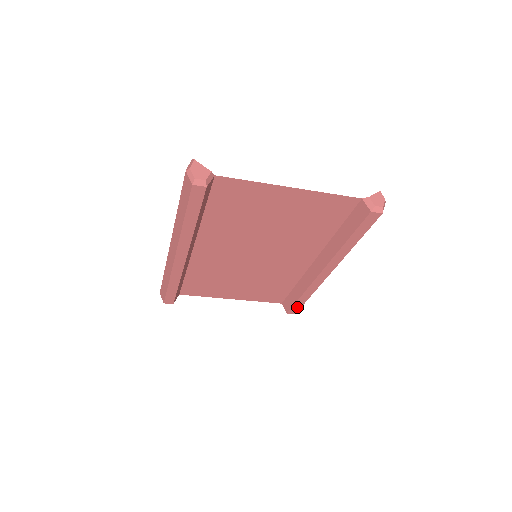
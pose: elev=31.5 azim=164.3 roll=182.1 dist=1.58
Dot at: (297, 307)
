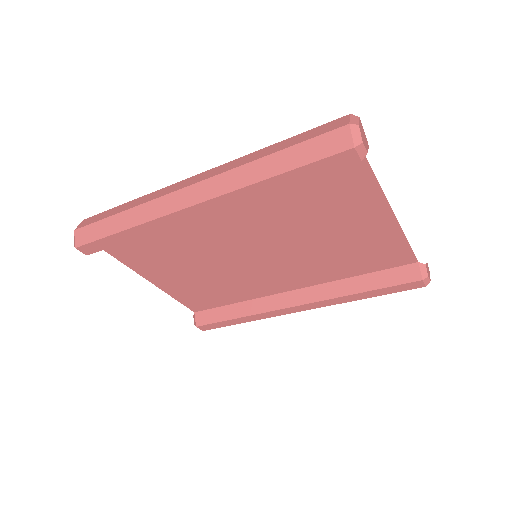
Dot at: (216, 325)
